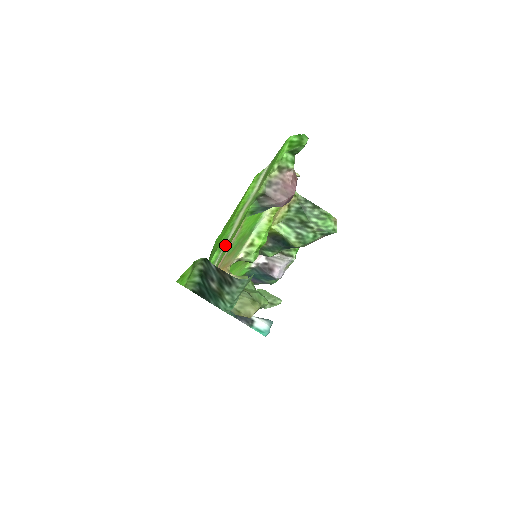
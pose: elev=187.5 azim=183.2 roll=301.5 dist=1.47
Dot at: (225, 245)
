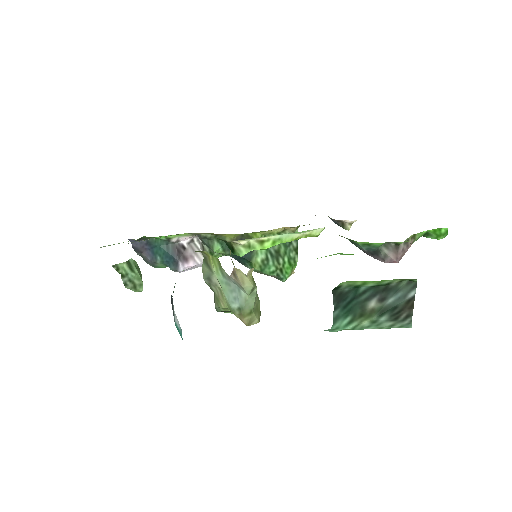
Dot at: occluded
